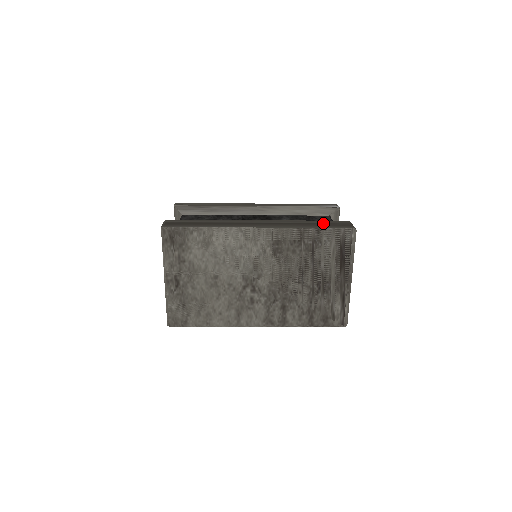
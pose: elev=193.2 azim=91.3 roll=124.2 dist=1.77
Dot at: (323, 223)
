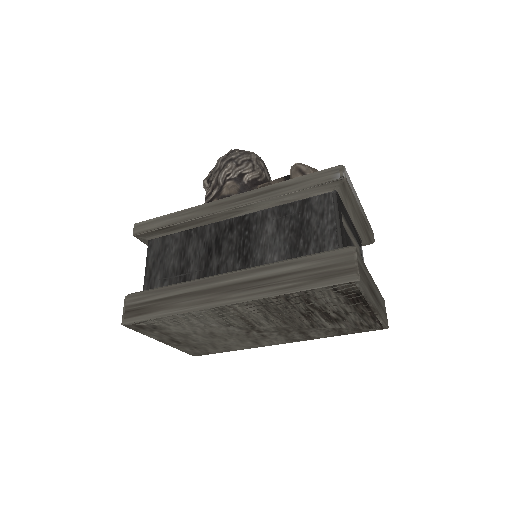
Dot at: (312, 268)
